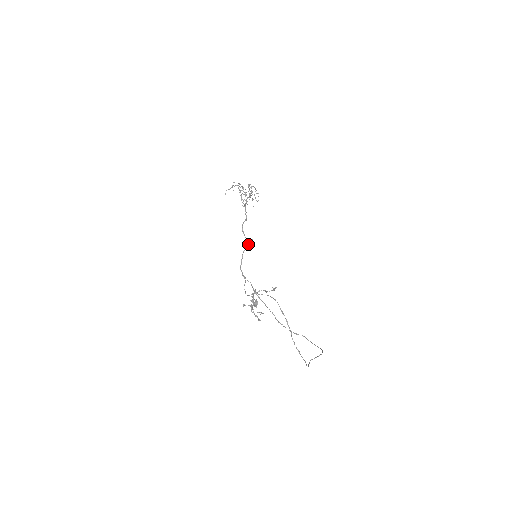
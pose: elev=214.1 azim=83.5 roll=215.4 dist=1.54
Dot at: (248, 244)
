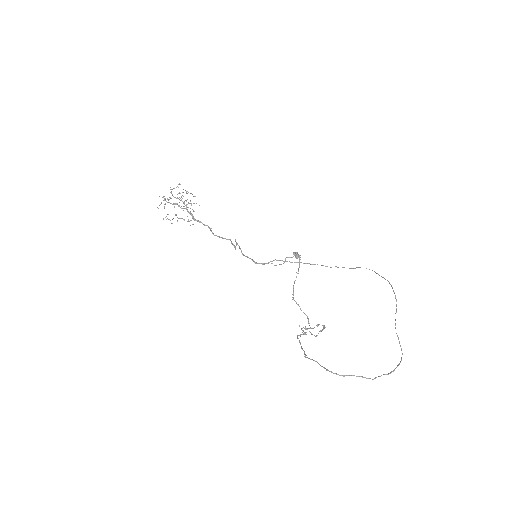
Dot at: occluded
